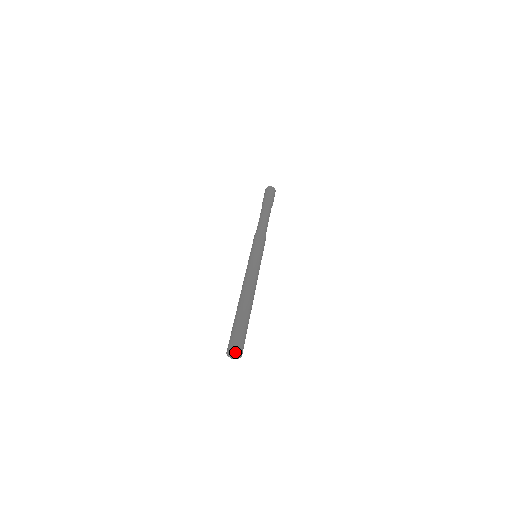
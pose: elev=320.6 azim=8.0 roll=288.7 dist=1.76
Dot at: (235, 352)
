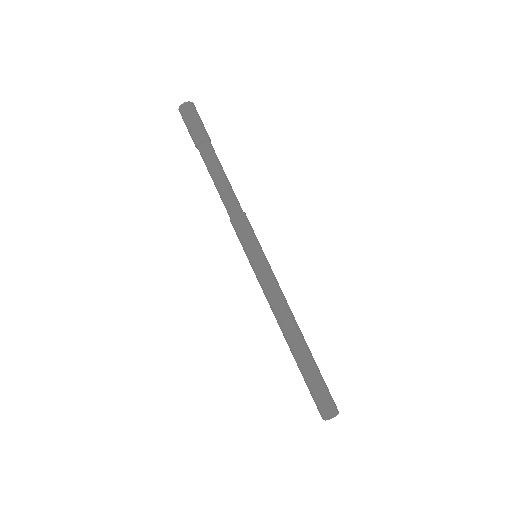
Dot at: (335, 416)
